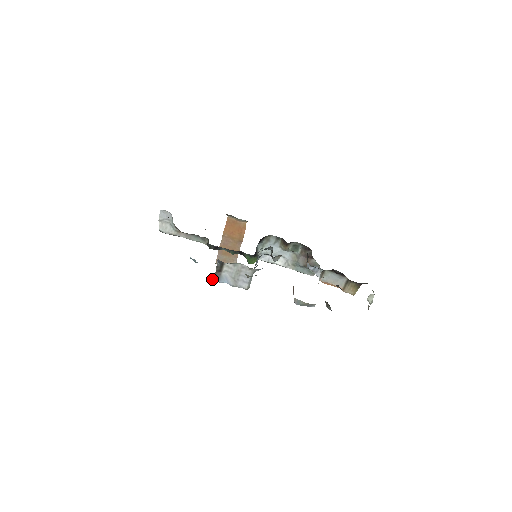
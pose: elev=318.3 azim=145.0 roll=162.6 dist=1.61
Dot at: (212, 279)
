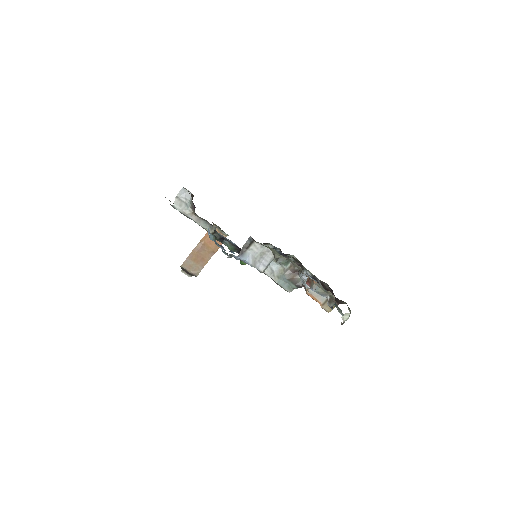
Dot at: (232, 255)
